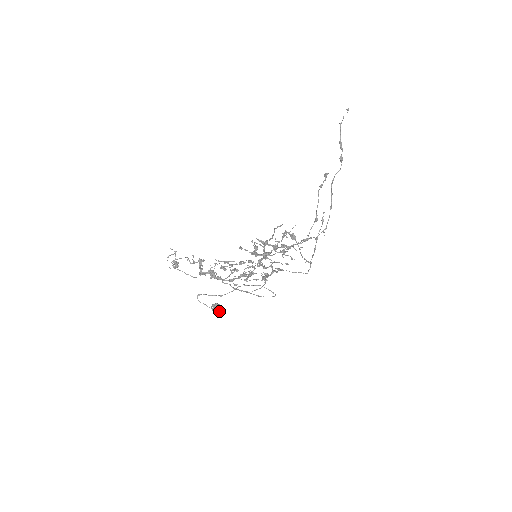
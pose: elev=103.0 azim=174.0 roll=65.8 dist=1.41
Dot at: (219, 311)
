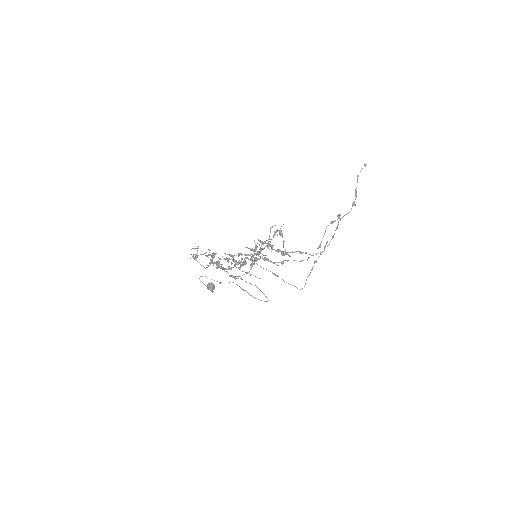
Dot at: (212, 289)
